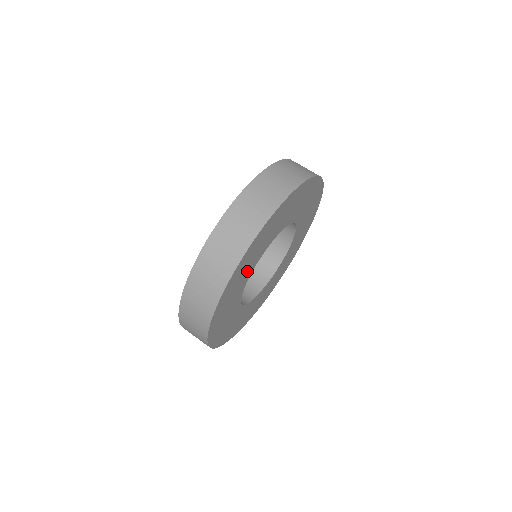
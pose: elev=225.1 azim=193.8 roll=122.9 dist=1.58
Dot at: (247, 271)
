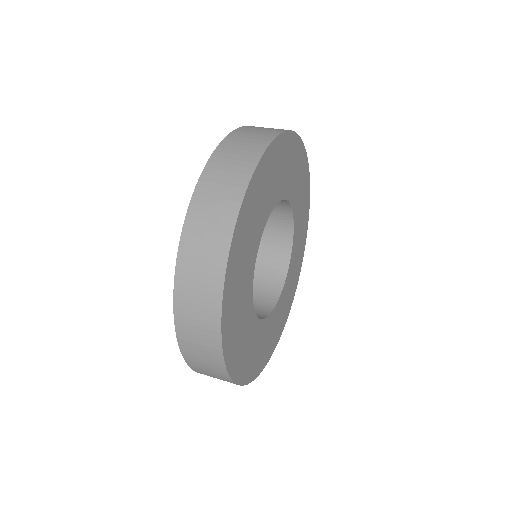
Dot at: (244, 297)
